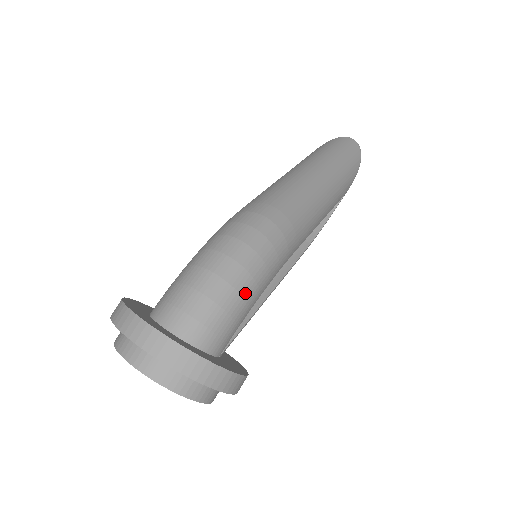
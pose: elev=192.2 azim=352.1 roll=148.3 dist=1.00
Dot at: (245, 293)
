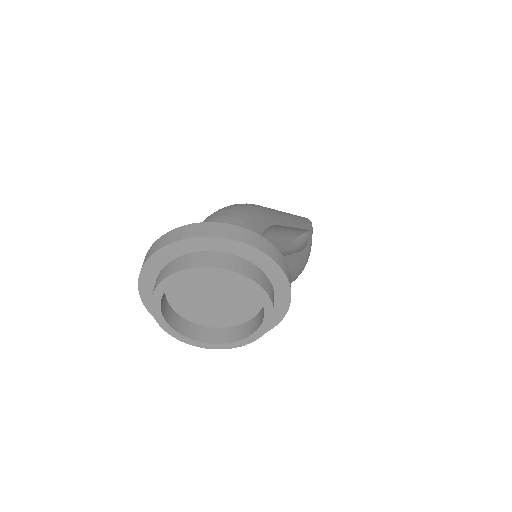
Dot at: (243, 220)
